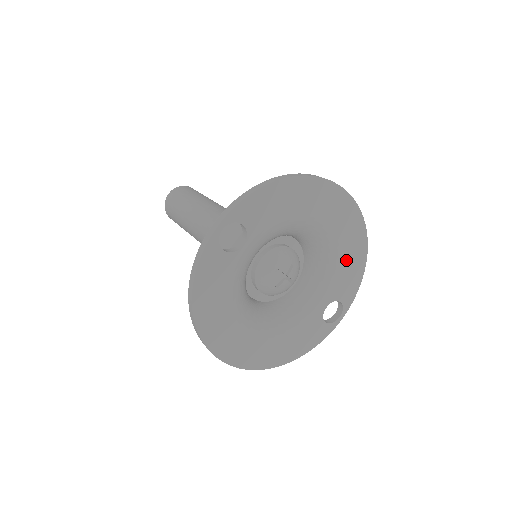
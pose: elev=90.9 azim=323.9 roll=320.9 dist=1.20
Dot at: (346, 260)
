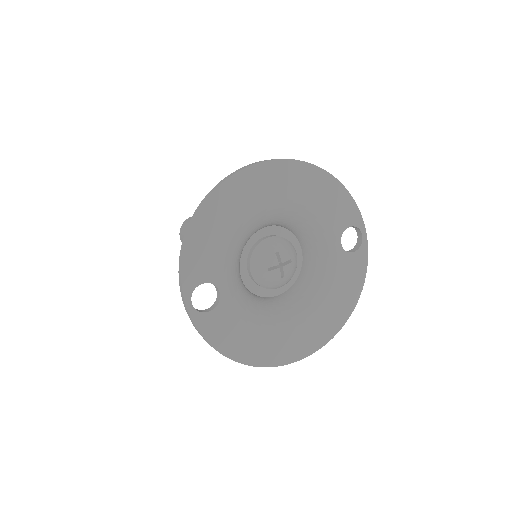
Dot at: (316, 200)
